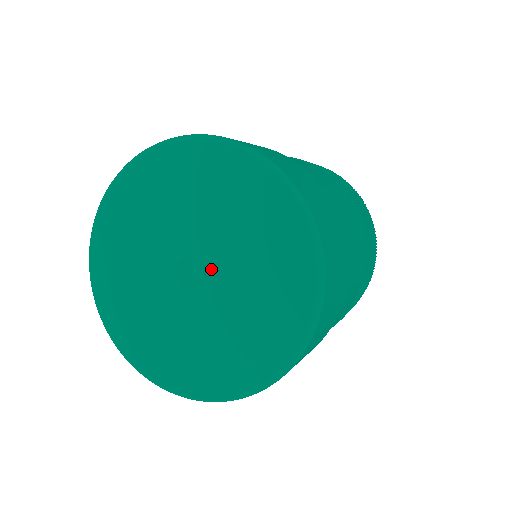
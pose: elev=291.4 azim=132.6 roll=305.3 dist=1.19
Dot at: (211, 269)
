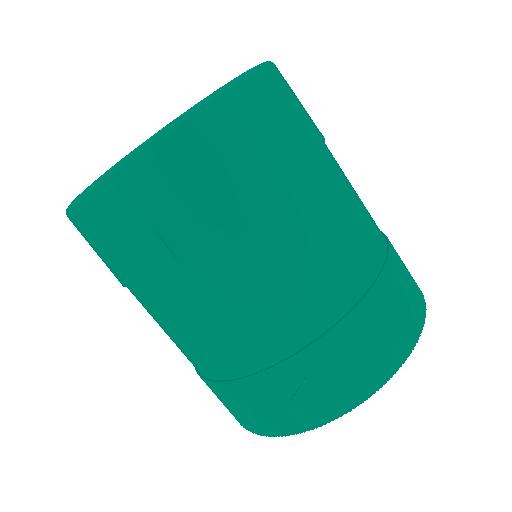
Dot at: occluded
